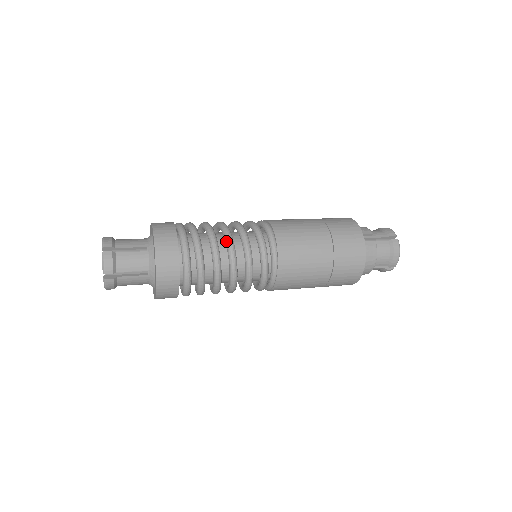
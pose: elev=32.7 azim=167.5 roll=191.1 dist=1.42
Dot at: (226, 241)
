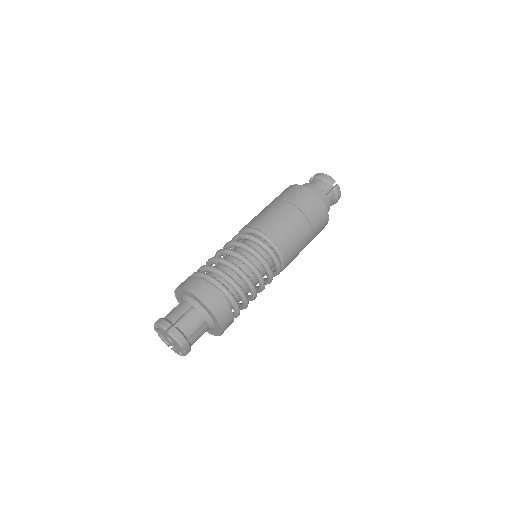
Dot at: (219, 253)
